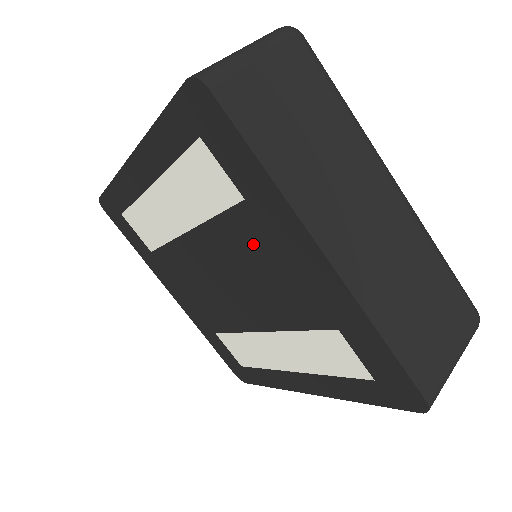
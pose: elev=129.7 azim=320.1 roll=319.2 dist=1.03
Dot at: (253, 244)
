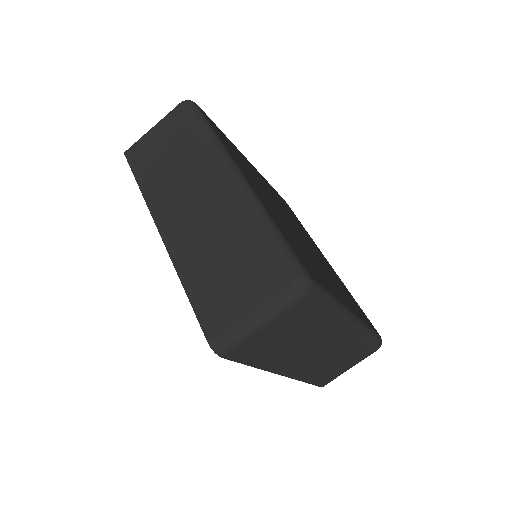
Dot at: occluded
